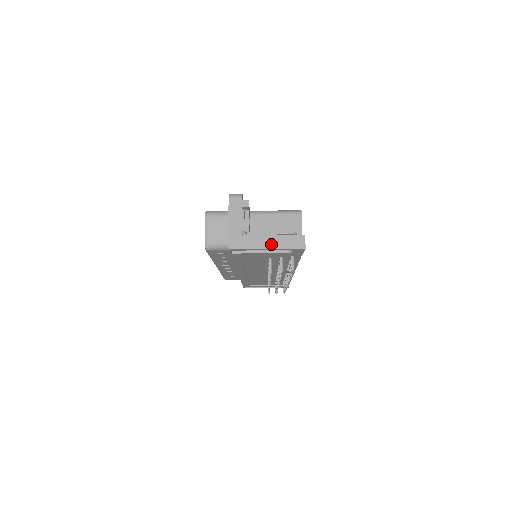
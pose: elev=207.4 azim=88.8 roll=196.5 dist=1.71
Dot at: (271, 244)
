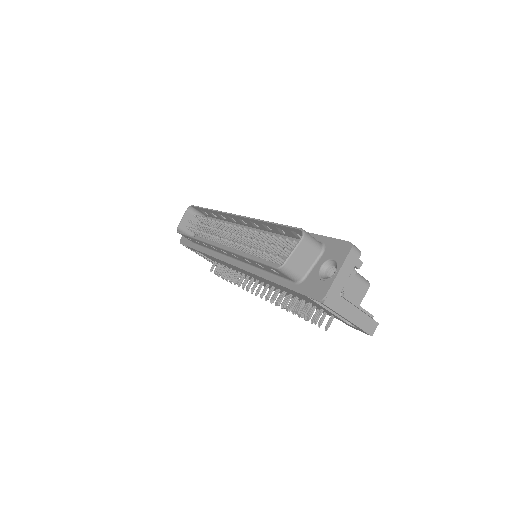
Dot at: (354, 318)
